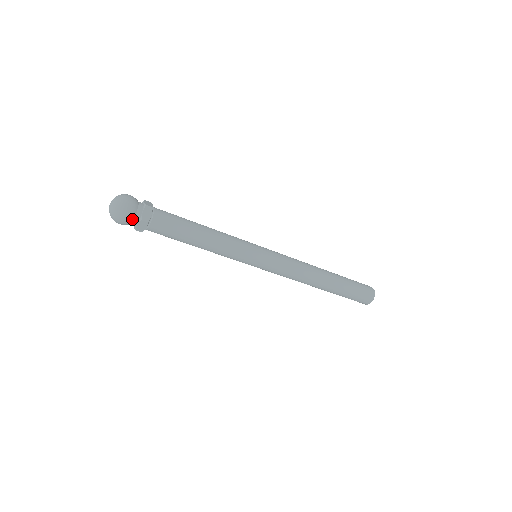
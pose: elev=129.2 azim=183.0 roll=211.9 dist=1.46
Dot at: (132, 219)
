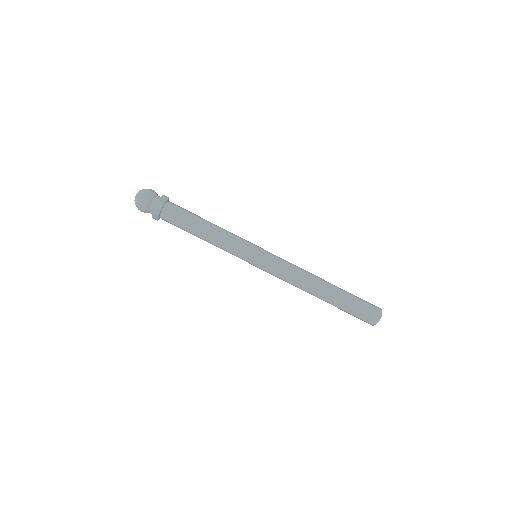
Dot at: (148, 210)
